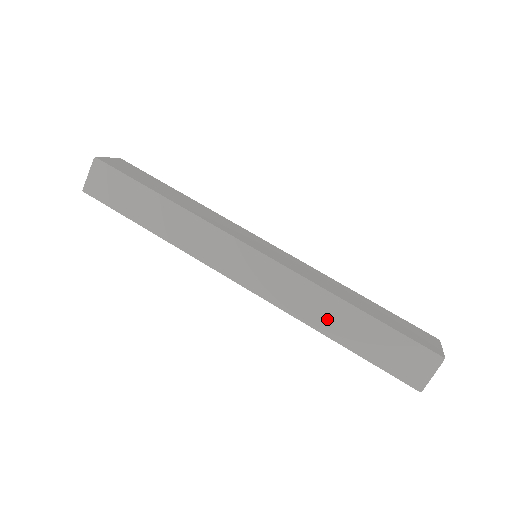
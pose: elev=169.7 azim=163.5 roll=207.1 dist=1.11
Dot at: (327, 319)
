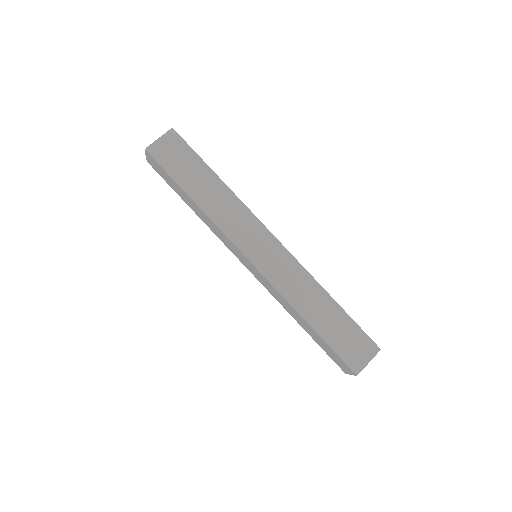
Dot at: (294, 315)
